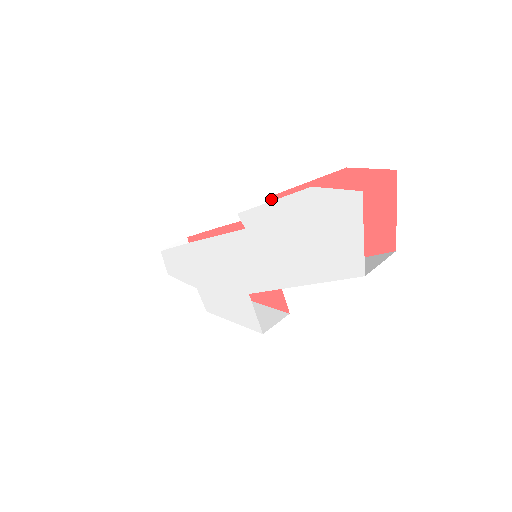
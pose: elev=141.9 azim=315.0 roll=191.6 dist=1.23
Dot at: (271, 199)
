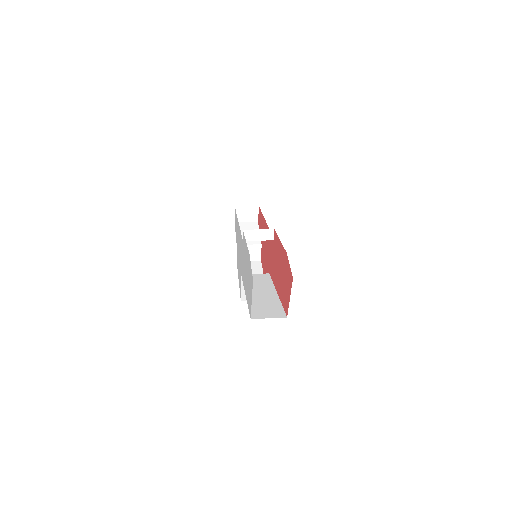
Dot at: (274, 231)
